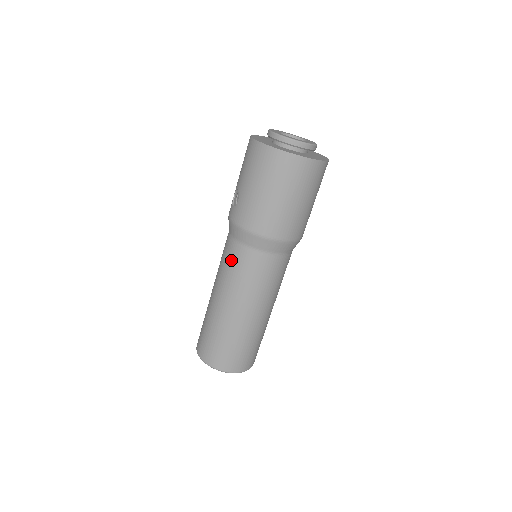
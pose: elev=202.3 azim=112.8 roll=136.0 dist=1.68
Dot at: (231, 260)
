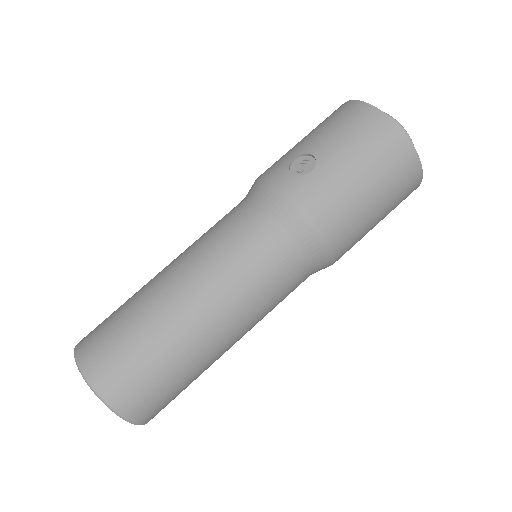
Dot at: (250, 247)
